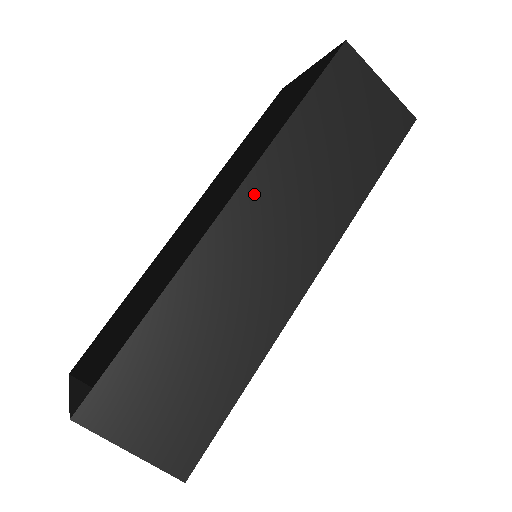
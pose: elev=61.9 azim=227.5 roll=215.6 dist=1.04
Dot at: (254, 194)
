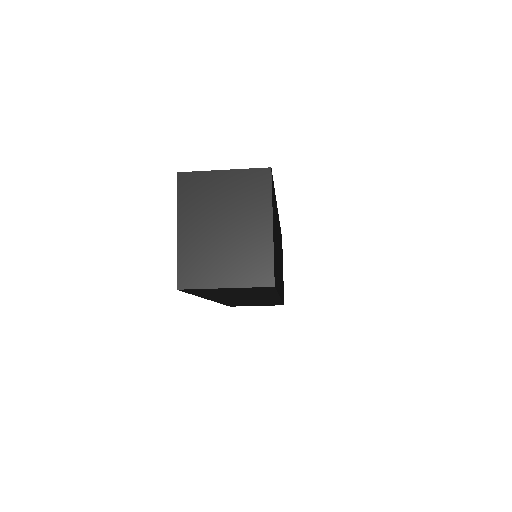
Dot at: (217, 299)
